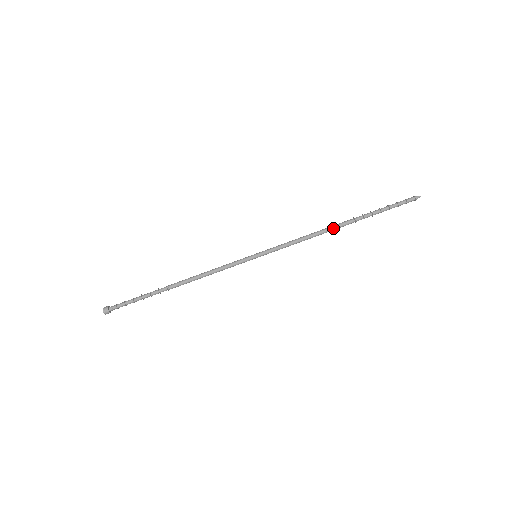
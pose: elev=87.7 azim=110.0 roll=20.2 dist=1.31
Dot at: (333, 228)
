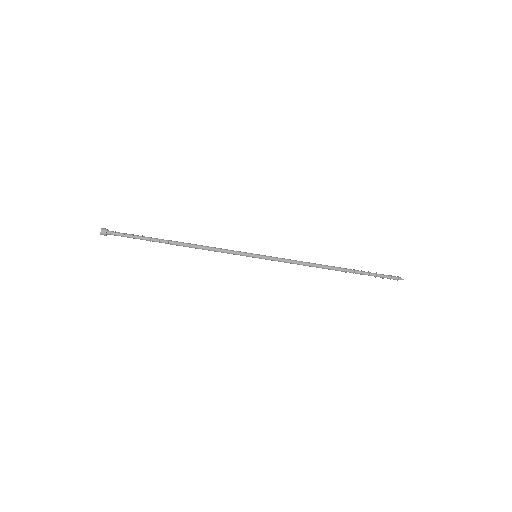
Dot at: (327, 268)
